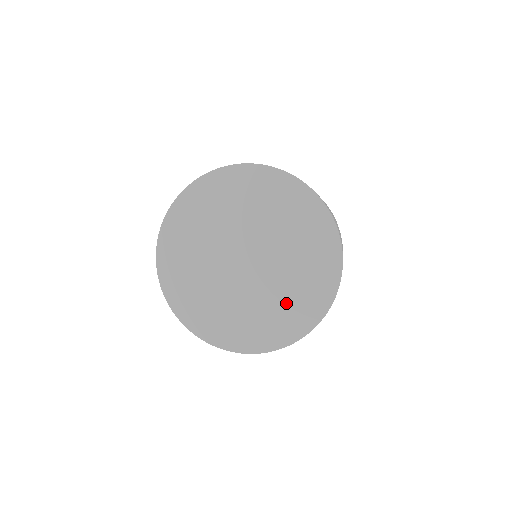
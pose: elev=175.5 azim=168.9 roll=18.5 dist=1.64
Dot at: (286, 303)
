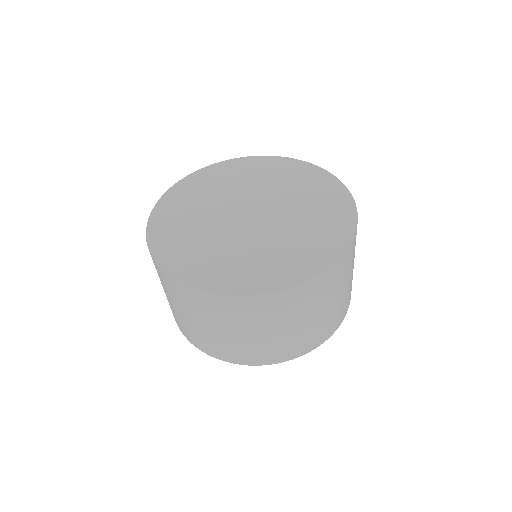
Dot at: (273, 256)
